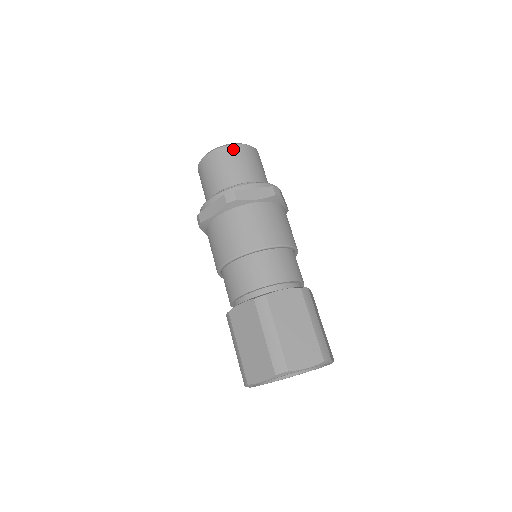
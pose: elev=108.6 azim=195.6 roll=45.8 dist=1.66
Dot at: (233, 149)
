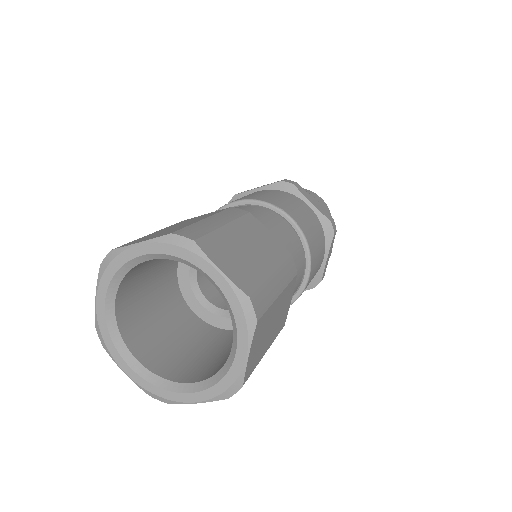
Dot at: (317, 196)
